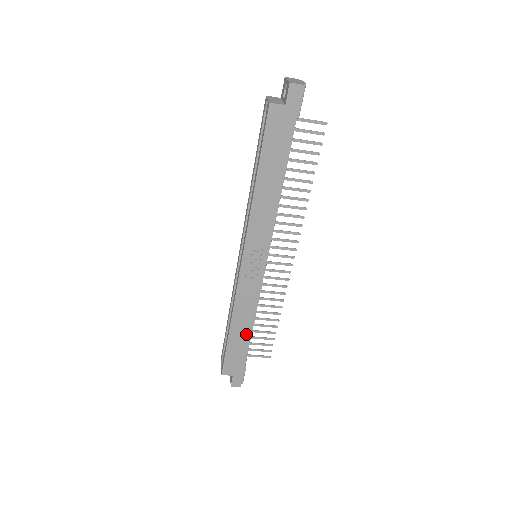
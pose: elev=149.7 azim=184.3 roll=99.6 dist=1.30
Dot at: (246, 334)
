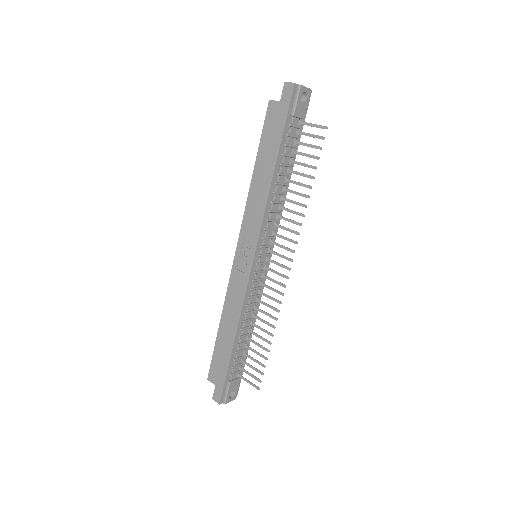
Dot at: (231, 337)
